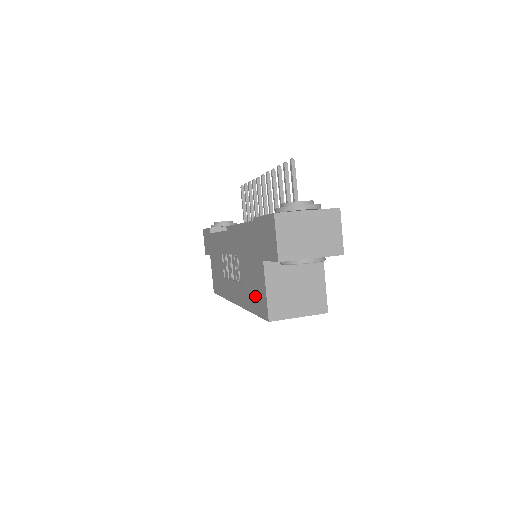
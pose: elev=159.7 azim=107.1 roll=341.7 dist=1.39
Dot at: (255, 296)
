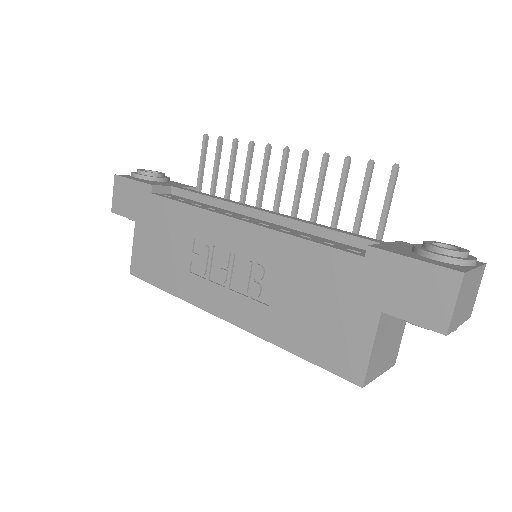
Dot at: (322, 341)
